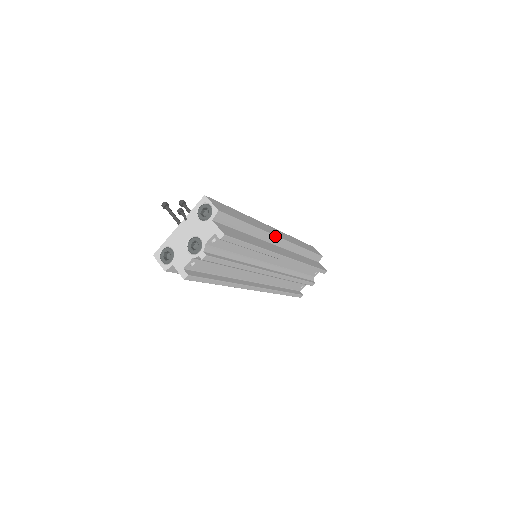
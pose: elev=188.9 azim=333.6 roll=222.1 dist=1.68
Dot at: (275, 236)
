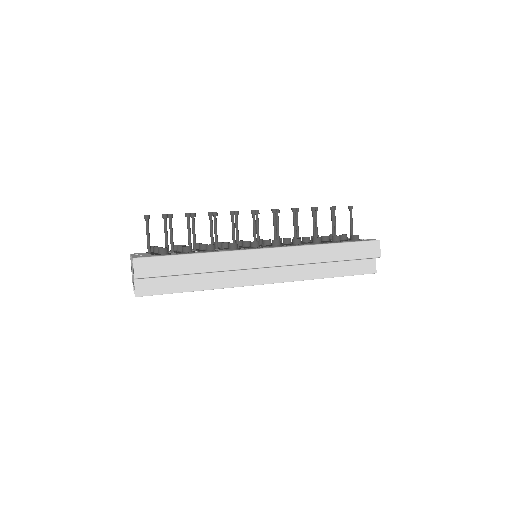
Dot at: (249, 268)
